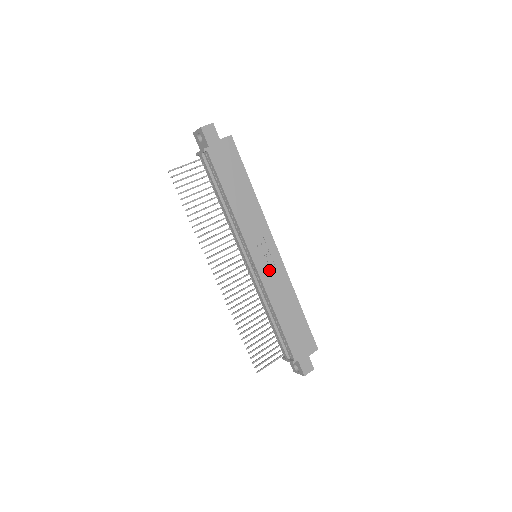
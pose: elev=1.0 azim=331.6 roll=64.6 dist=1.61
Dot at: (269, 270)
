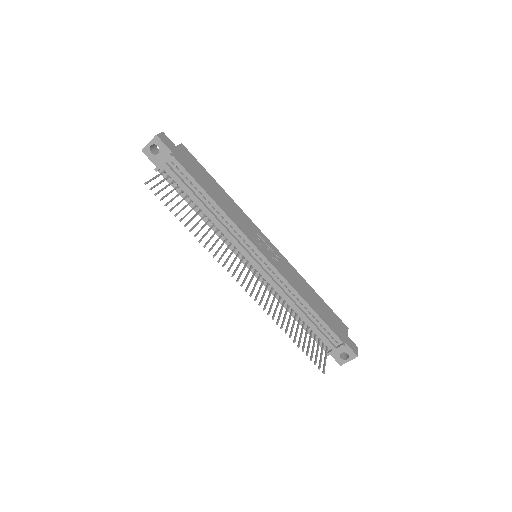
Dot at: (277, 262)
